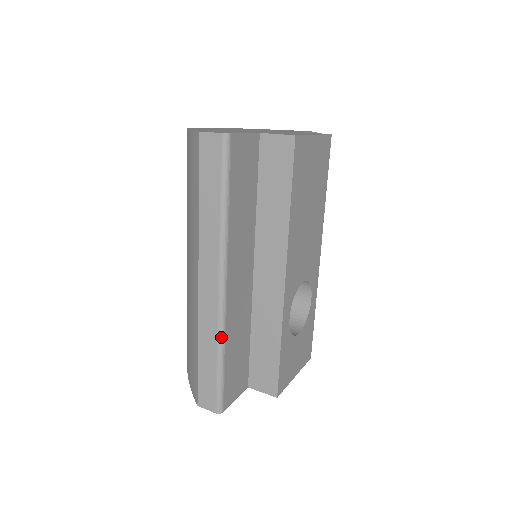
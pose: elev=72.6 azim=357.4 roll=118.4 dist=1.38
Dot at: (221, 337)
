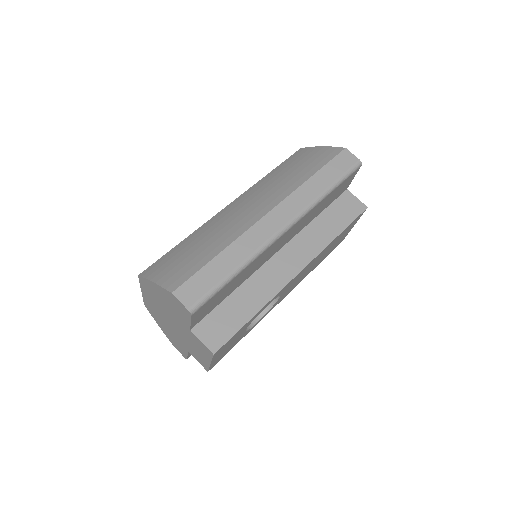
Dot at: (253, 257)
